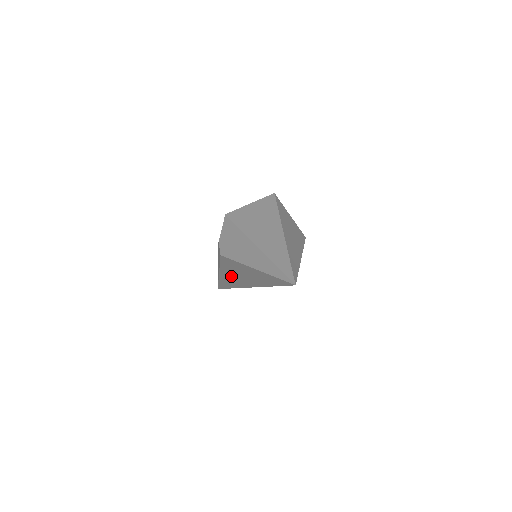
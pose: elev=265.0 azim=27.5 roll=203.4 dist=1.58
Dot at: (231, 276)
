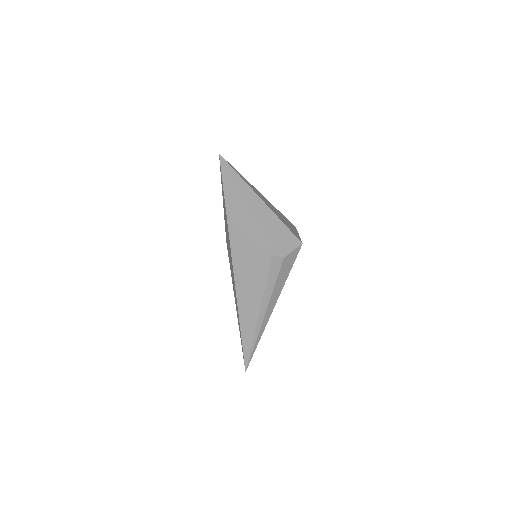
Dot at: occluded
